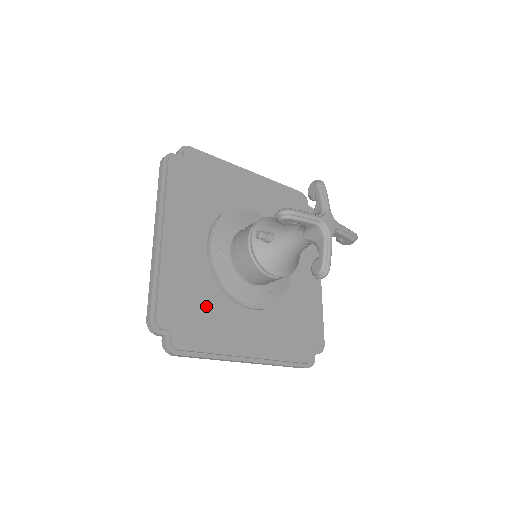
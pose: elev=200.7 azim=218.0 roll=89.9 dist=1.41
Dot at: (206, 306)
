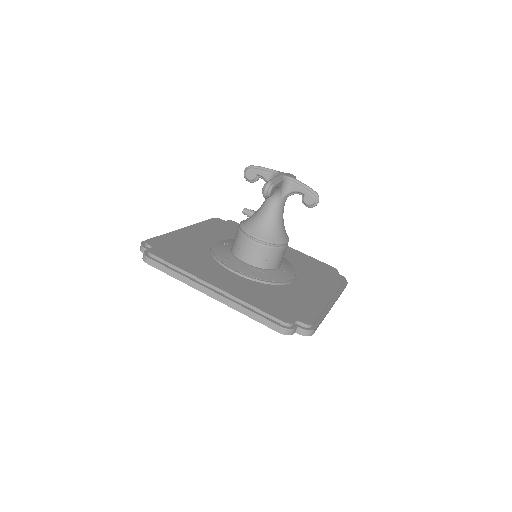
Dot at: (192, 254)
